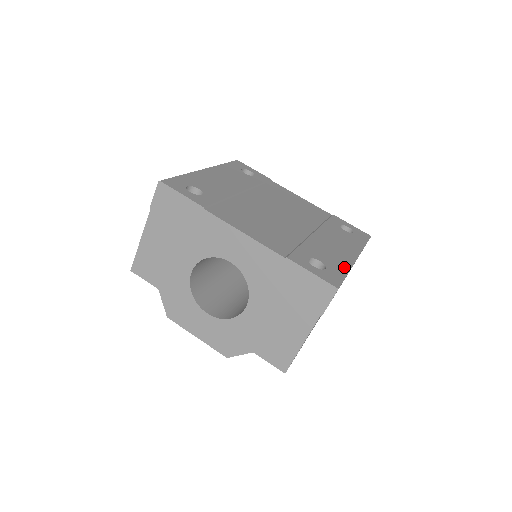
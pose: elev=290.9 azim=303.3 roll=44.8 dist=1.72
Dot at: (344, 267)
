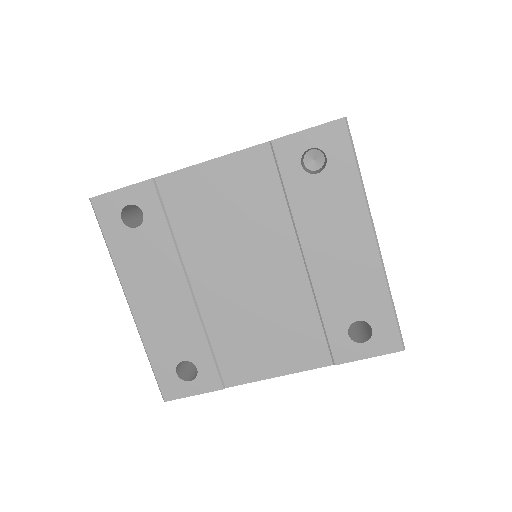
Dot at: (382, 293)
